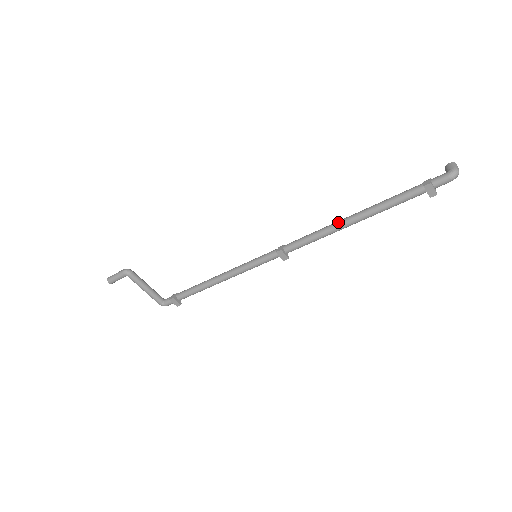
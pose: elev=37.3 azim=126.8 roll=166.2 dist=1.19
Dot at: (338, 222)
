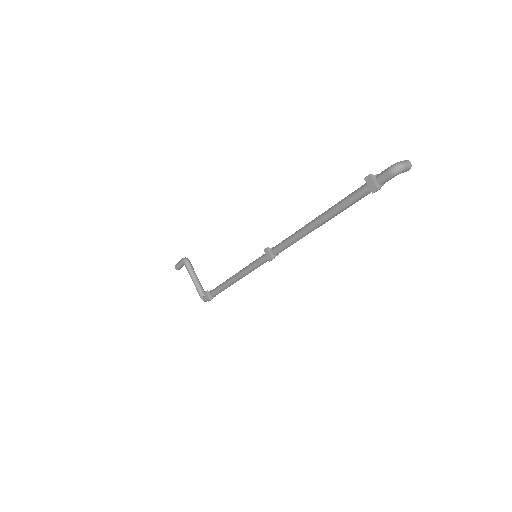
Dot at: (308, 223)
